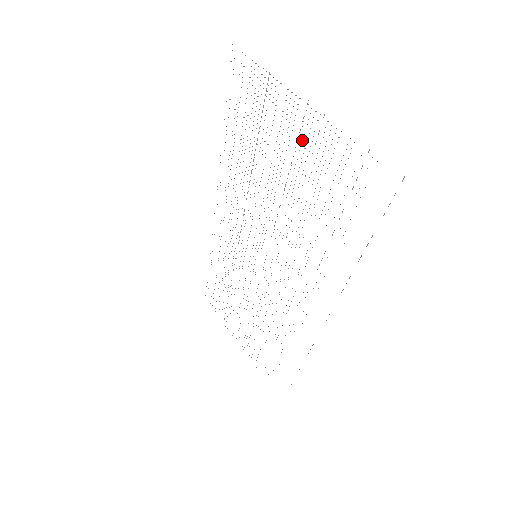
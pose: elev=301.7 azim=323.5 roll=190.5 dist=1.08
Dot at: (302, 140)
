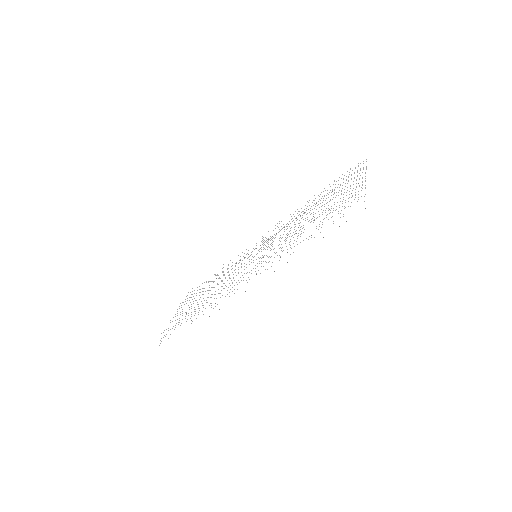
Dot at: occluded
